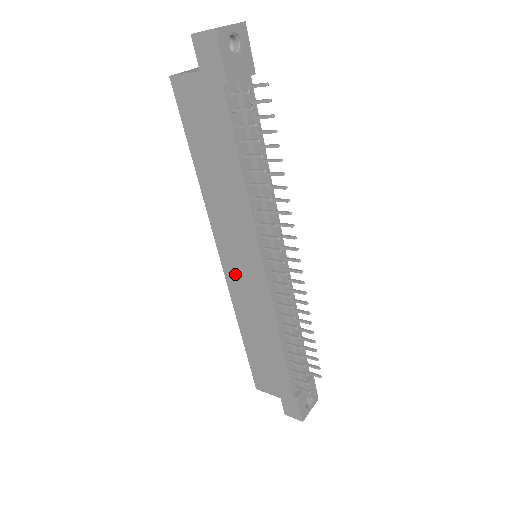
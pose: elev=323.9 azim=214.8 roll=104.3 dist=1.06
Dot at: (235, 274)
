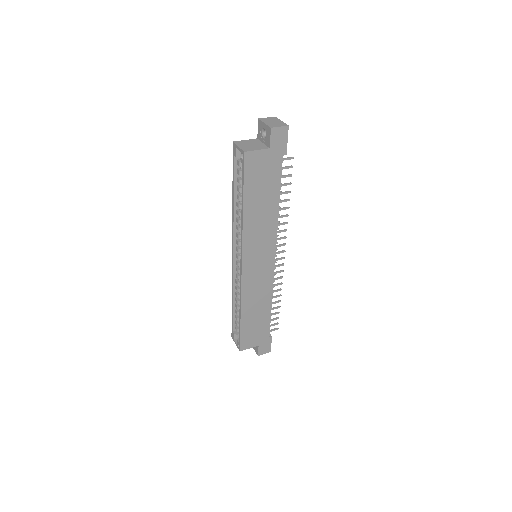
Dot at: (251, 272)
